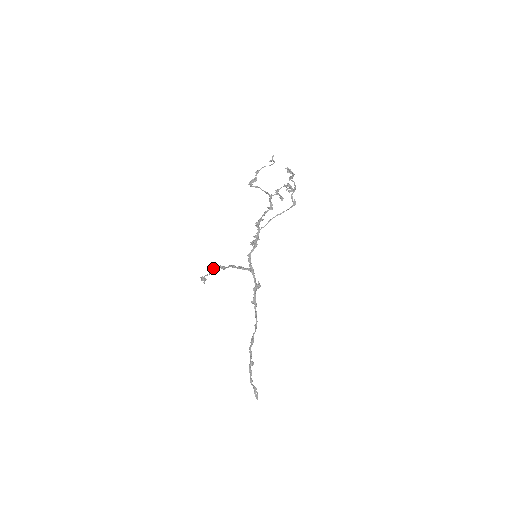
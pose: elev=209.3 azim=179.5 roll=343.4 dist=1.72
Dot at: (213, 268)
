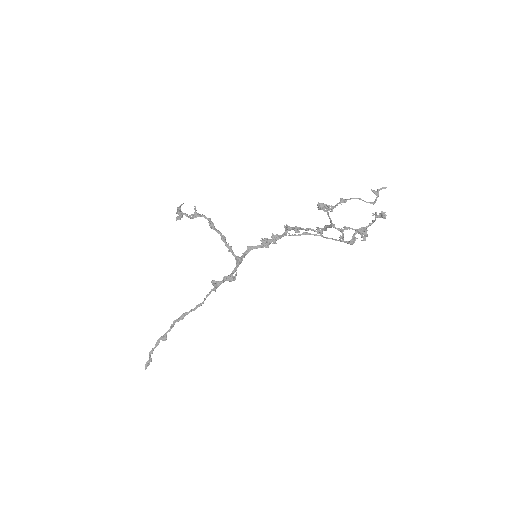
Dot at: (199, 214)
